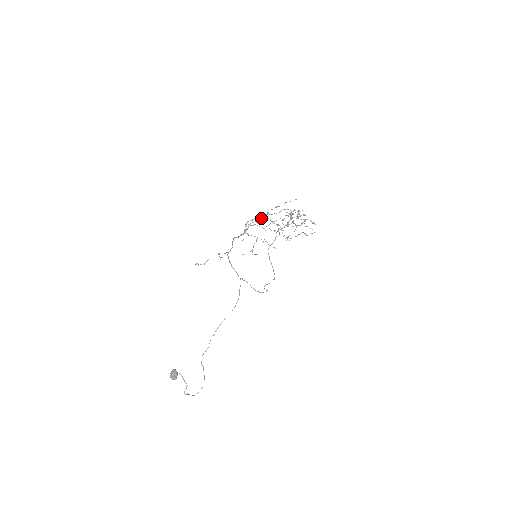
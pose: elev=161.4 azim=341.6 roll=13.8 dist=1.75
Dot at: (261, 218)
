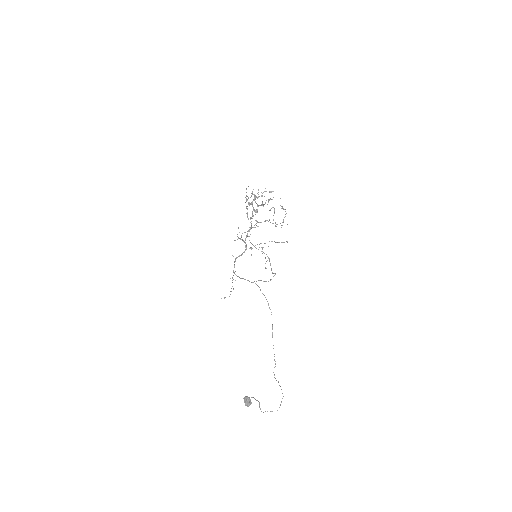
Dot at: (251, 228)
